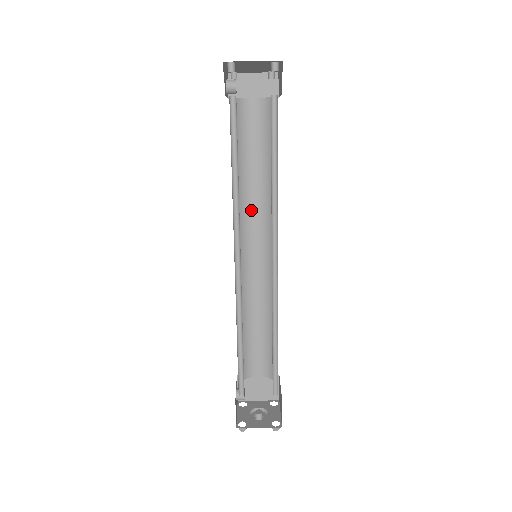
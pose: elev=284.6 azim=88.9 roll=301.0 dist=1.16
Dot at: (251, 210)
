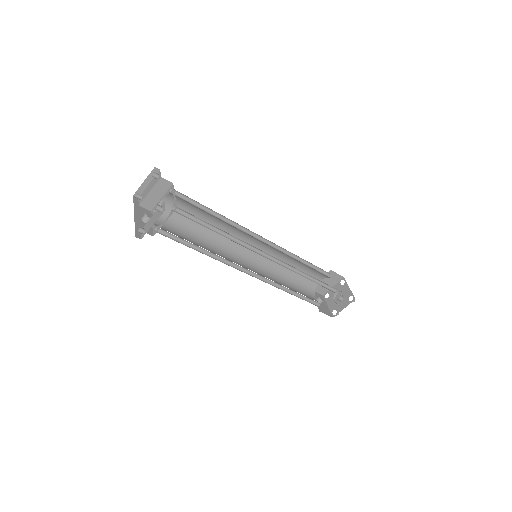
Dot at: occluded
